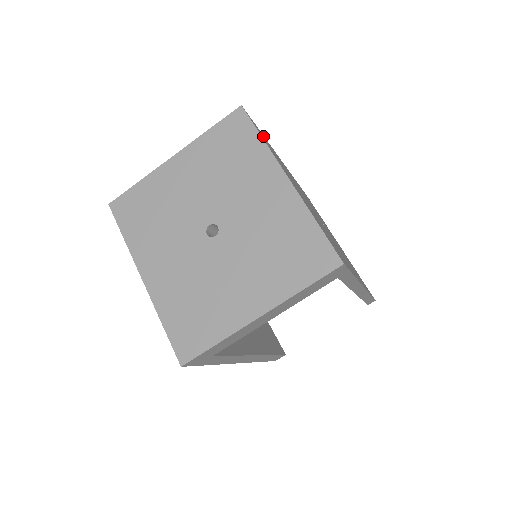
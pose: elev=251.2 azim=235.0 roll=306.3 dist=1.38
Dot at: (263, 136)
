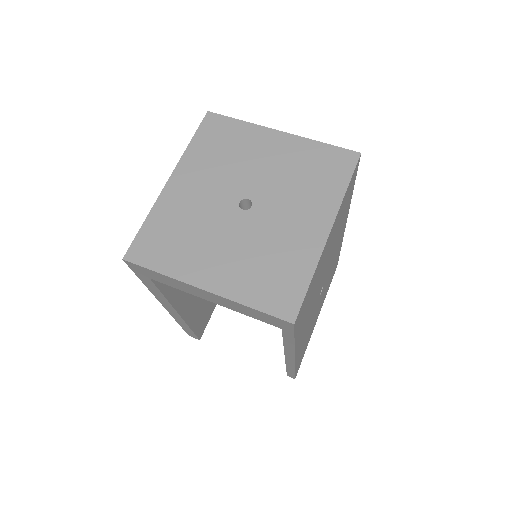
Dot at: occluded
